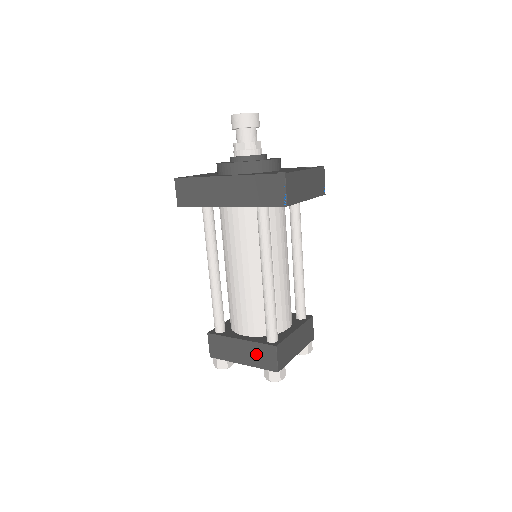
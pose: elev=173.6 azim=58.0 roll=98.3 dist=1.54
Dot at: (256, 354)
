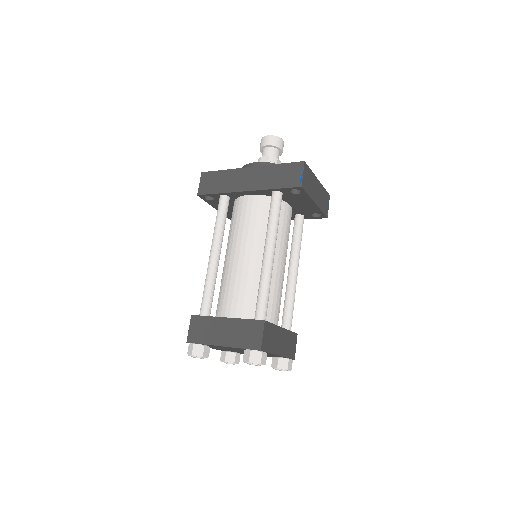
Dot at: (240, 332)
